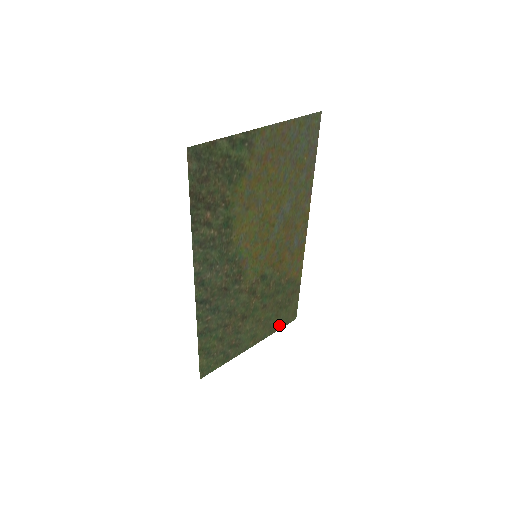
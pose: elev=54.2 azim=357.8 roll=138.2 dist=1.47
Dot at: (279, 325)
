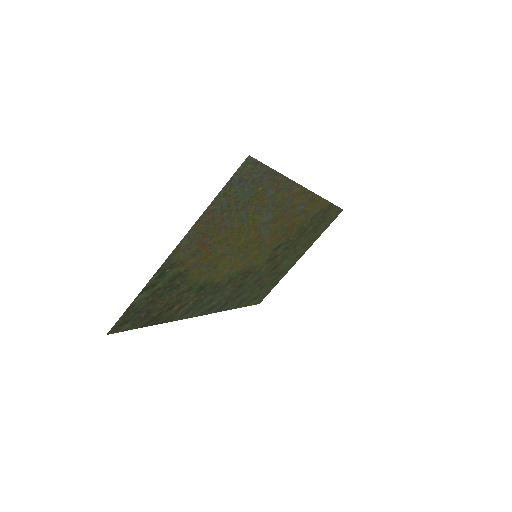
Dot at: (323, 229)
